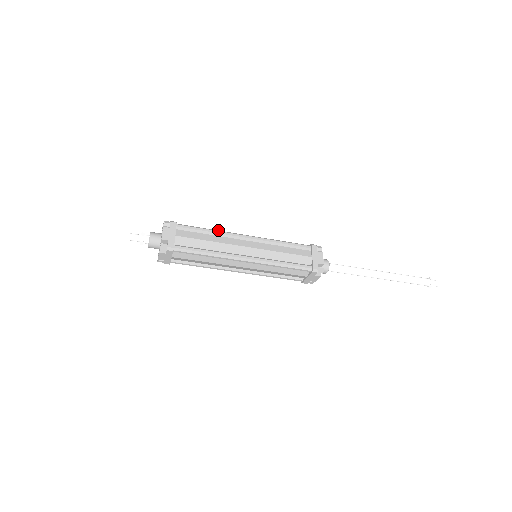
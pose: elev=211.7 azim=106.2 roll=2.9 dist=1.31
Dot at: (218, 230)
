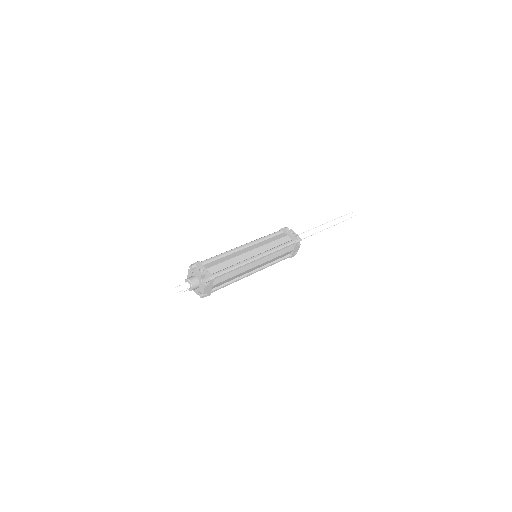
Dot at: (240, 264)
